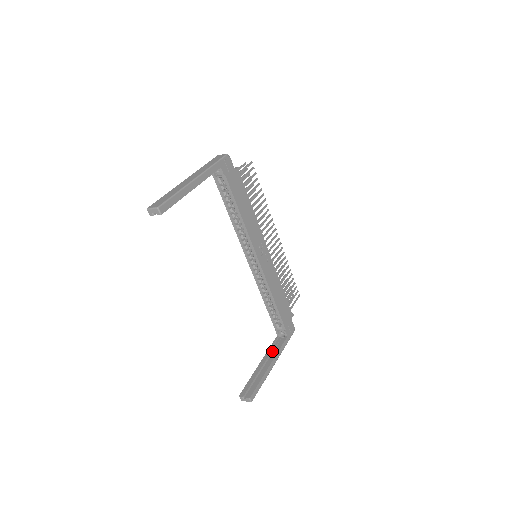
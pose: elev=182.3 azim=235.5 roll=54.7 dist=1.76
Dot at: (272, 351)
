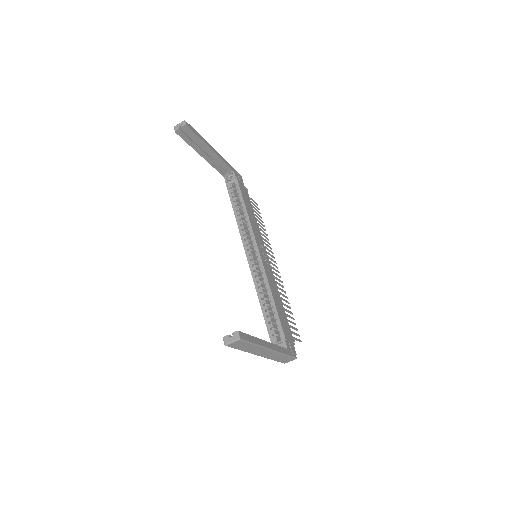
Dot at: occluded
